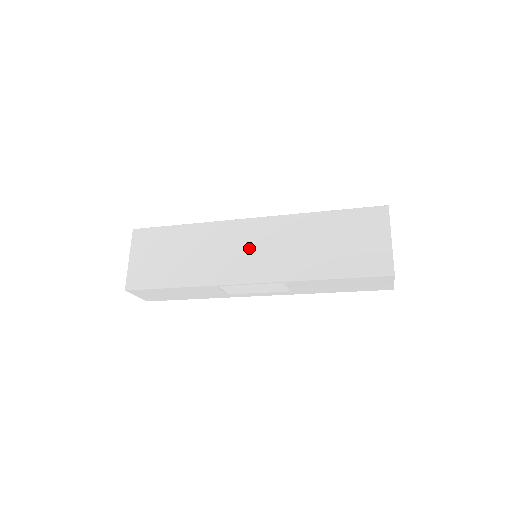
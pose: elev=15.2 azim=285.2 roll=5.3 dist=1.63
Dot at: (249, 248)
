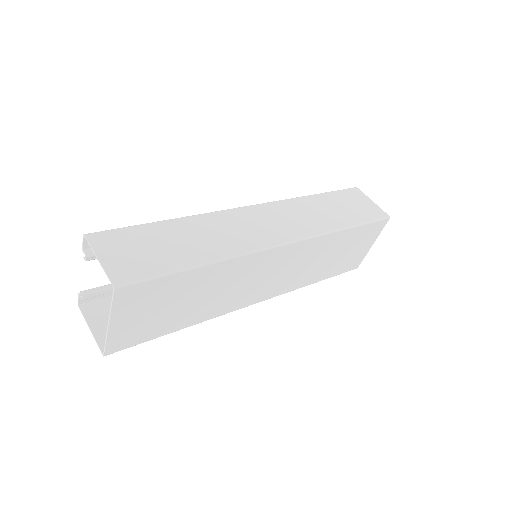
Dot at: (271, 275)
